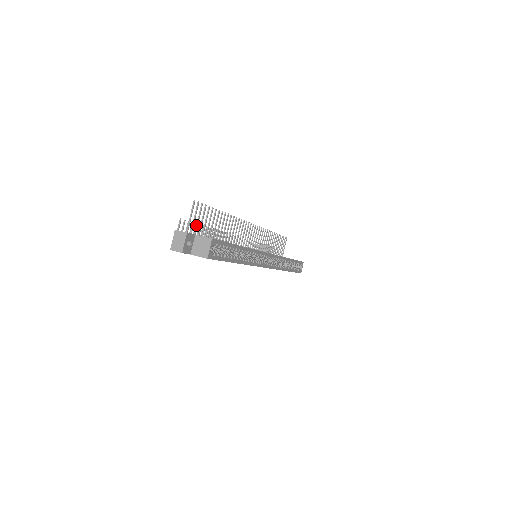
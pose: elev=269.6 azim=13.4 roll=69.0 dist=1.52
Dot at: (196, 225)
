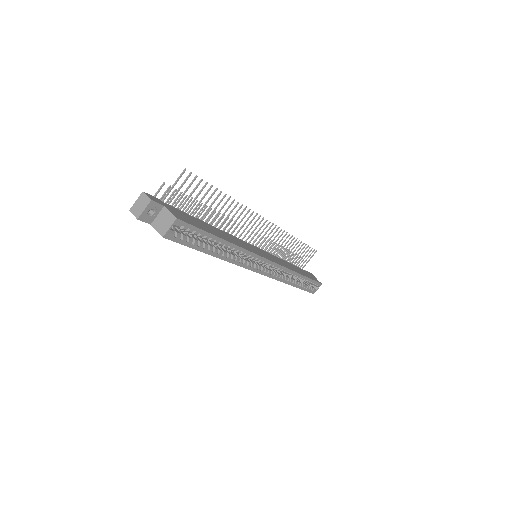
Dot at: occluded
